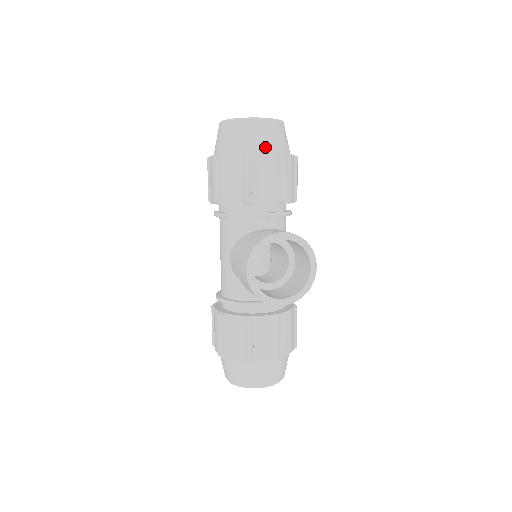
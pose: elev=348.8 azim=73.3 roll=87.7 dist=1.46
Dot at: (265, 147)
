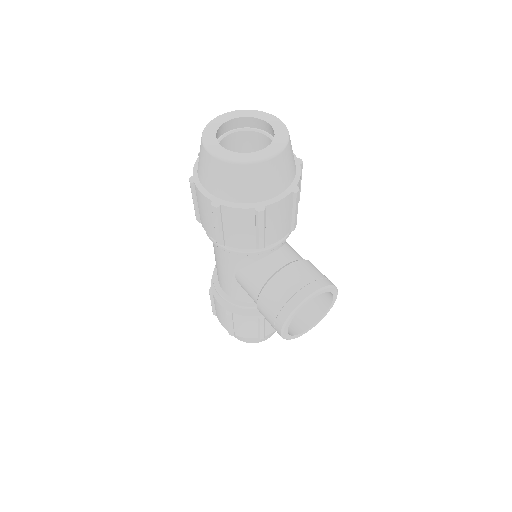
Dot at: (278, 189)
